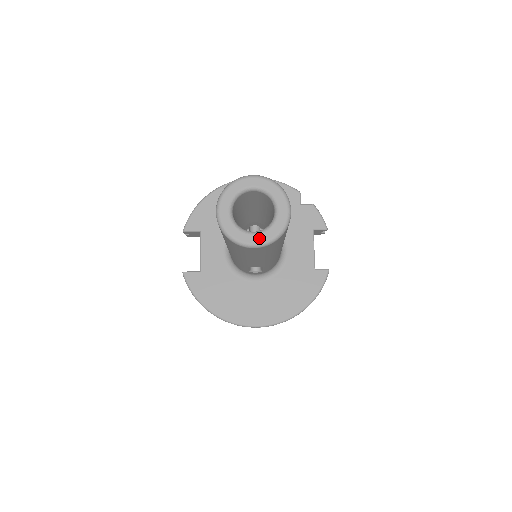
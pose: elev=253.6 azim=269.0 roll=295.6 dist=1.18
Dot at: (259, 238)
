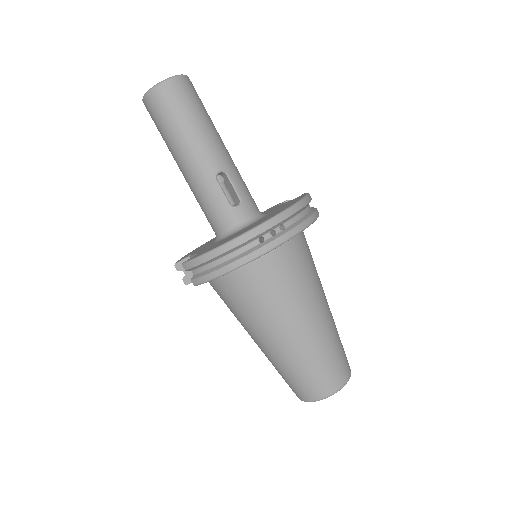
Dot at: (171, 78)
